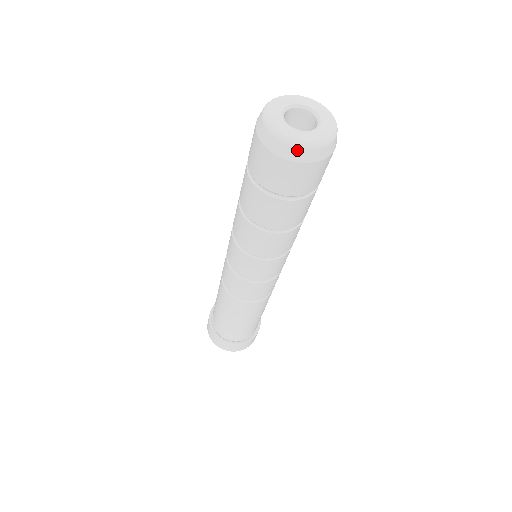
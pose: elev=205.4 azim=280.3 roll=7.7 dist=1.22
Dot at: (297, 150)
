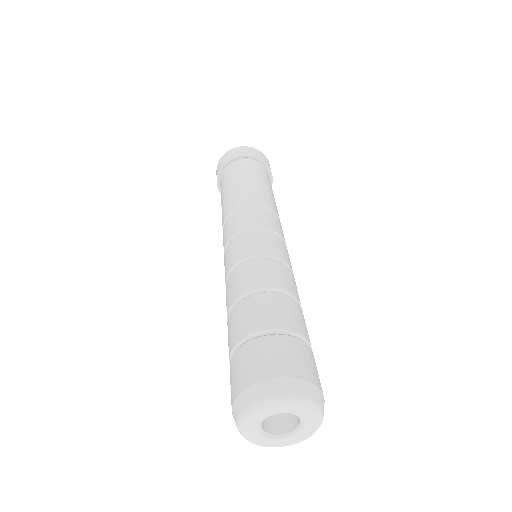
Dot at: occluded
